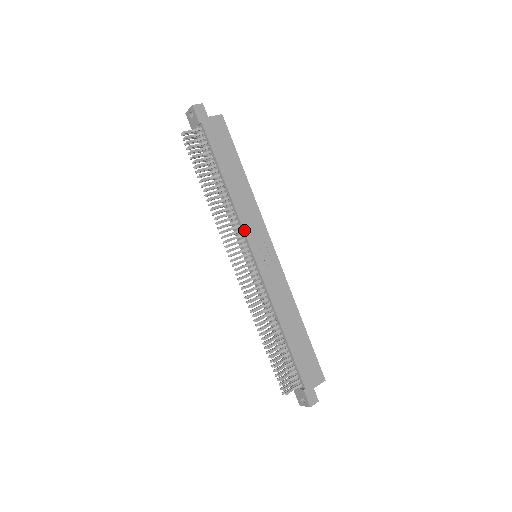
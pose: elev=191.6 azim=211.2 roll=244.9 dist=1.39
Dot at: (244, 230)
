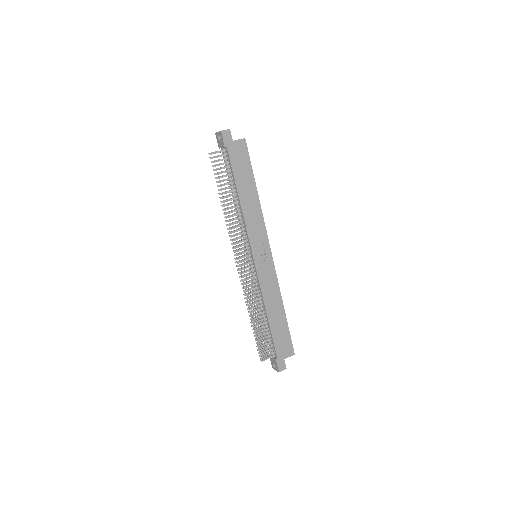
Dot at: (249, 237)
